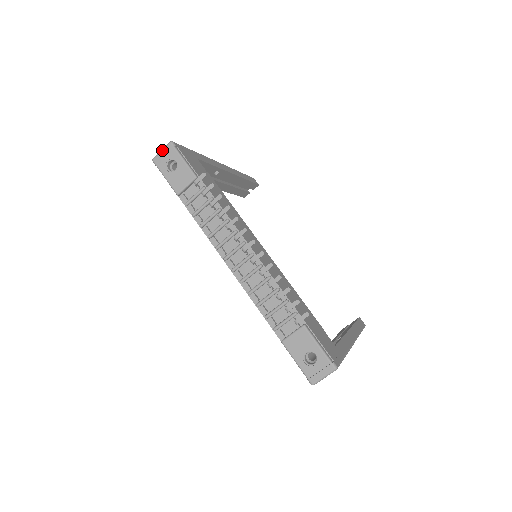
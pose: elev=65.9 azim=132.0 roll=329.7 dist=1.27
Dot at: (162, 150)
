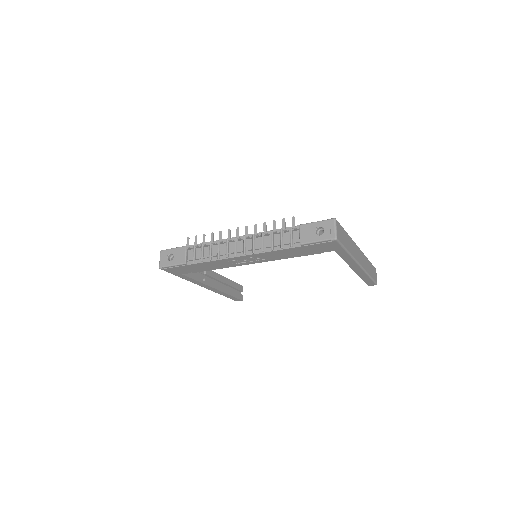
Dot at: (160, 258)
